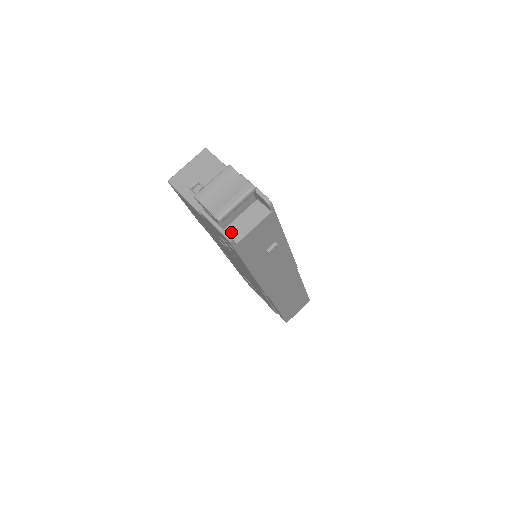
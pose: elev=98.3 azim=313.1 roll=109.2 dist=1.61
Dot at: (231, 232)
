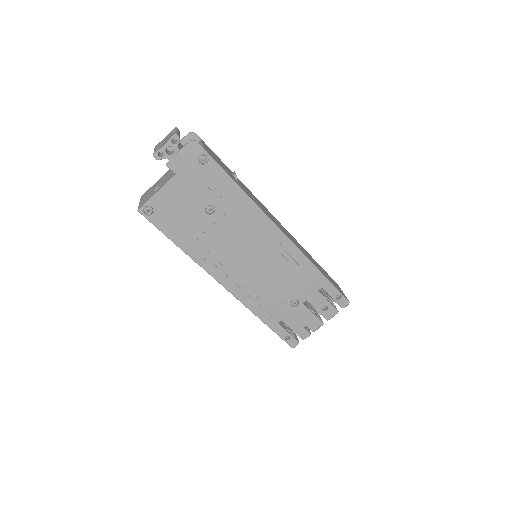
Dot at: occluded
